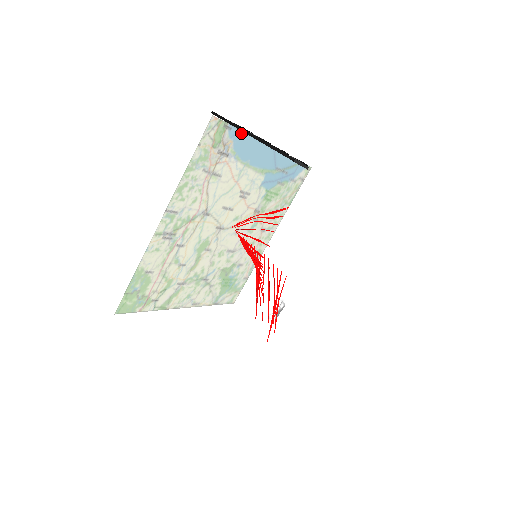
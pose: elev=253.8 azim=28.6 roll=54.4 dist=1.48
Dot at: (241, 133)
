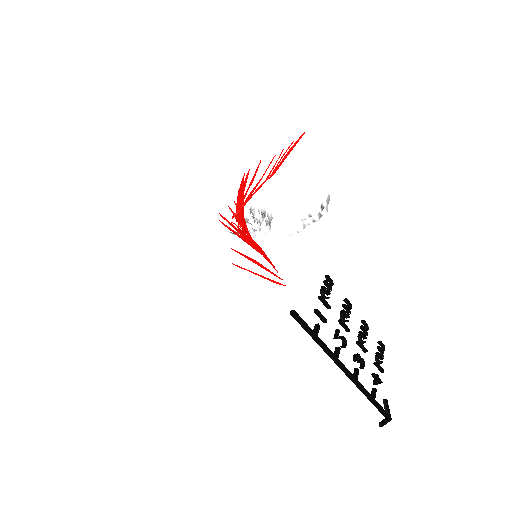
Dot at: occluded
